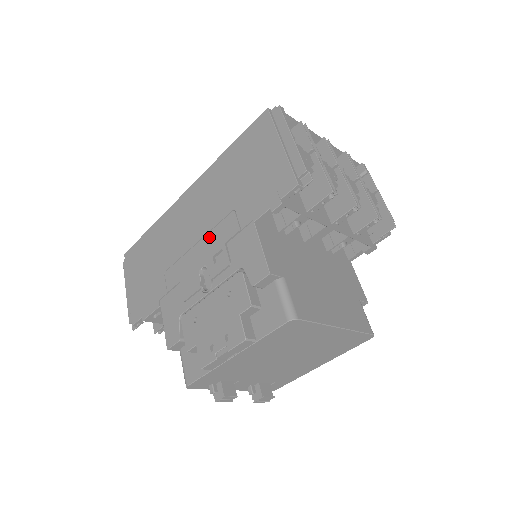
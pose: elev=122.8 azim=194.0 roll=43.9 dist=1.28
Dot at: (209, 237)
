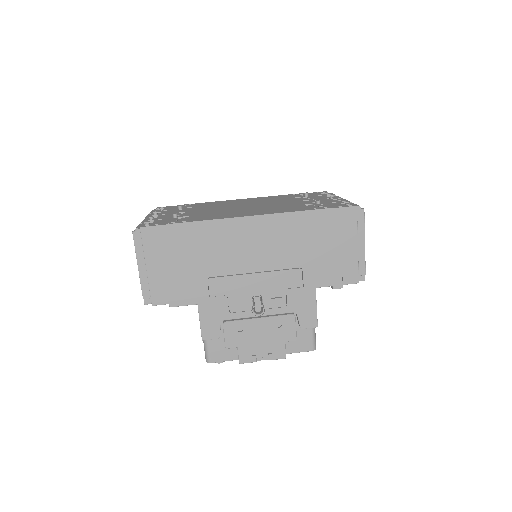
Dot at: (270, 276)
